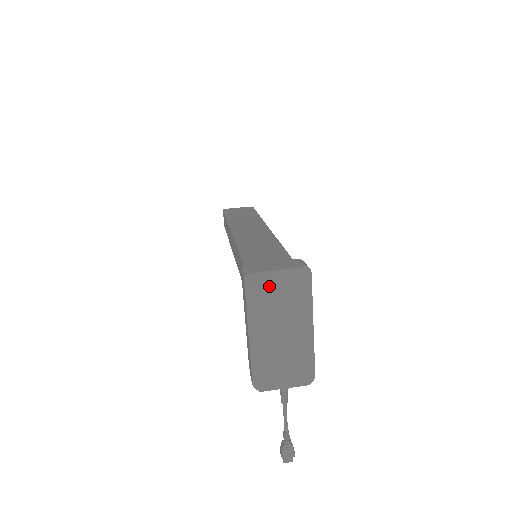
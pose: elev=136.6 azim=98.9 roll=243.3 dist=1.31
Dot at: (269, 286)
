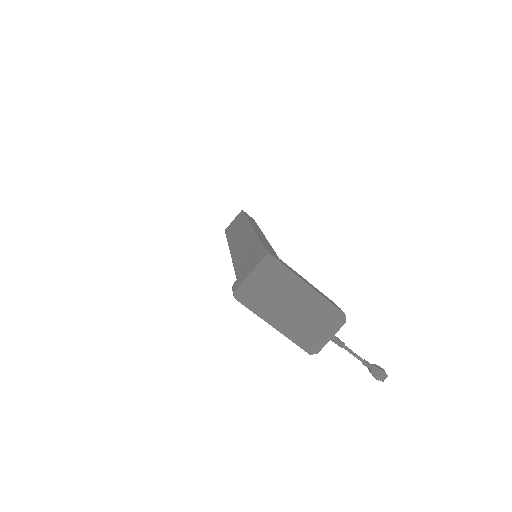
Dot at: (254, 288)
